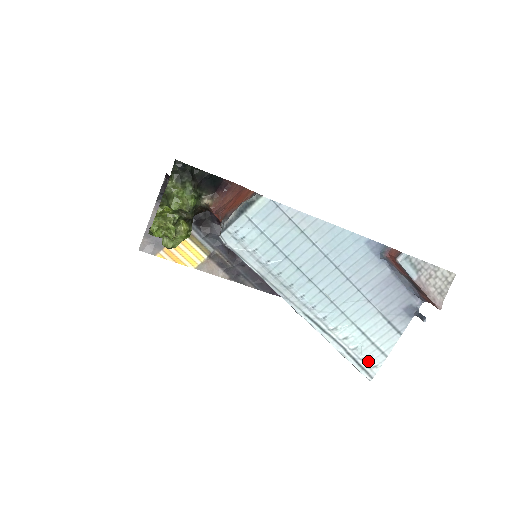
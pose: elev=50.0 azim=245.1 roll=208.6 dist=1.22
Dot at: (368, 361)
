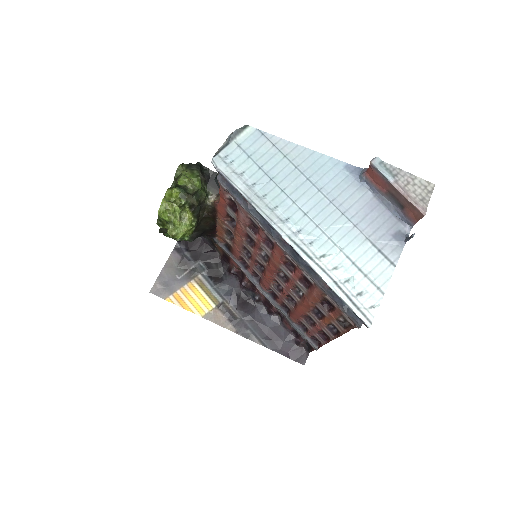
Dot at: (363, 299)
